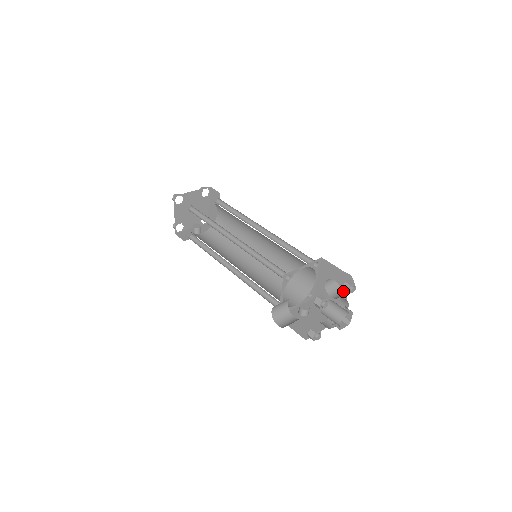
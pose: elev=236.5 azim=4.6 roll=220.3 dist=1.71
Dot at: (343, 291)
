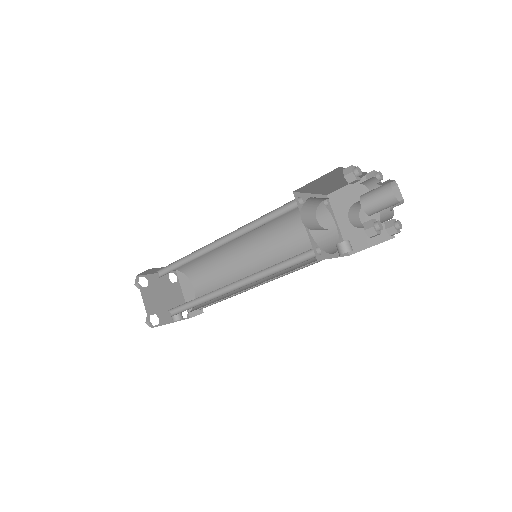
Dot at: occluded
